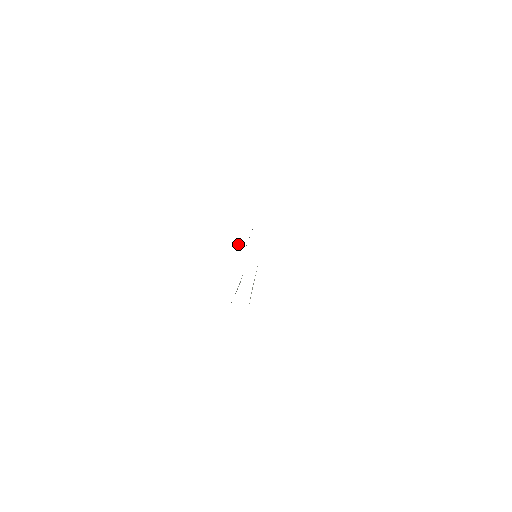
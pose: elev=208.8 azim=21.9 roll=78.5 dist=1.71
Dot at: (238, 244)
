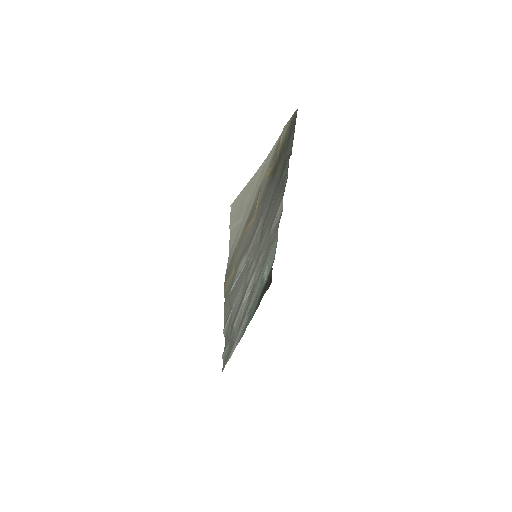
Dot at: occluded
